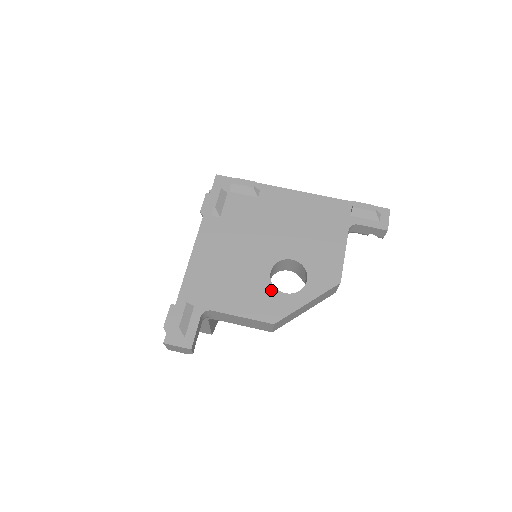
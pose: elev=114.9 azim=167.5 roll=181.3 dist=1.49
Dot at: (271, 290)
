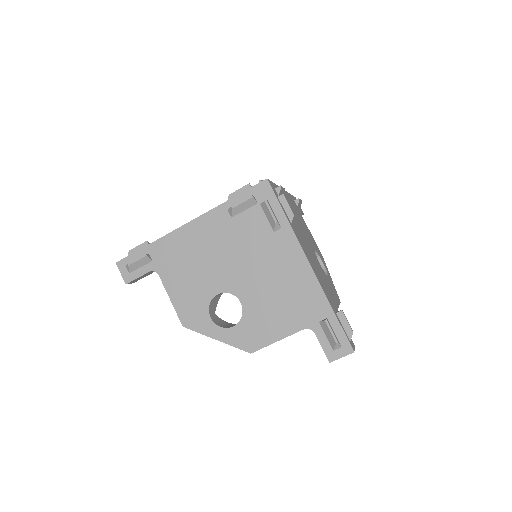
Dot at: (205, 305)
